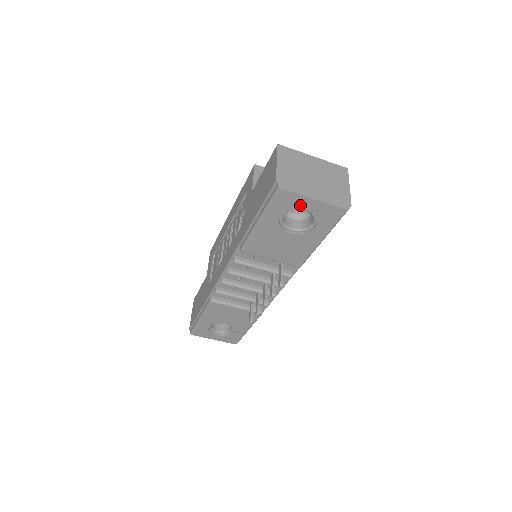
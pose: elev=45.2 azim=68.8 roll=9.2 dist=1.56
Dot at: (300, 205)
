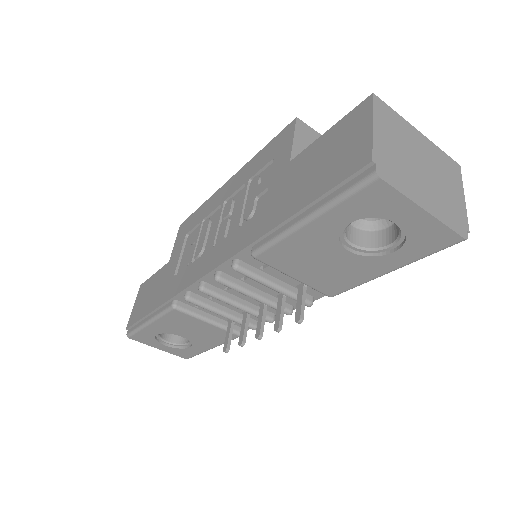
Dot at: (393, 213)
